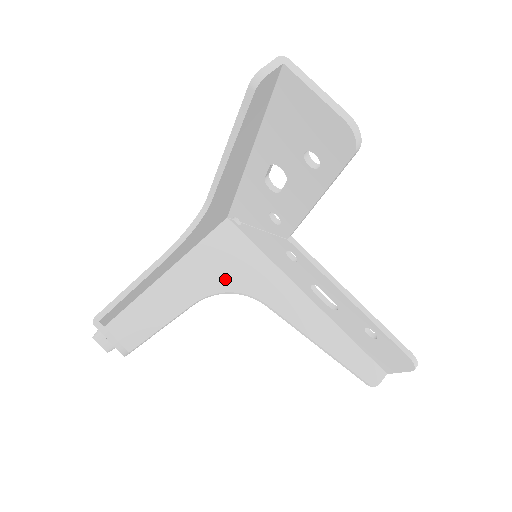
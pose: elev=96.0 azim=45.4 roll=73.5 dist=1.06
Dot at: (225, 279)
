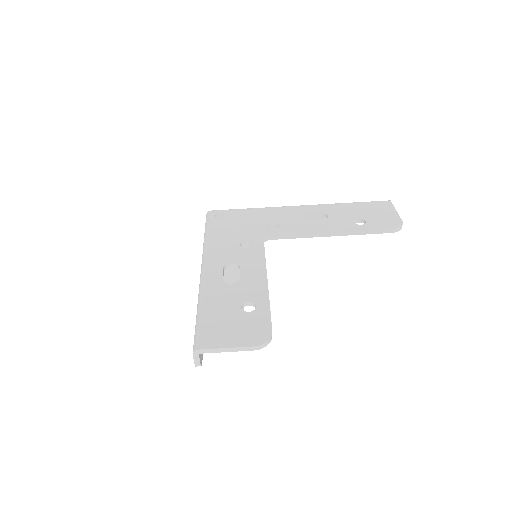
Dot at: (248, 244)
